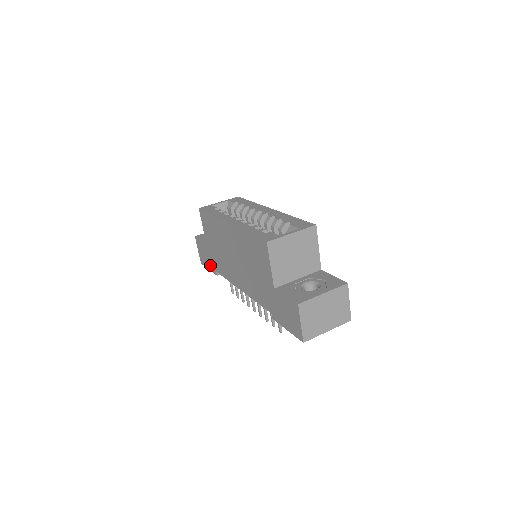
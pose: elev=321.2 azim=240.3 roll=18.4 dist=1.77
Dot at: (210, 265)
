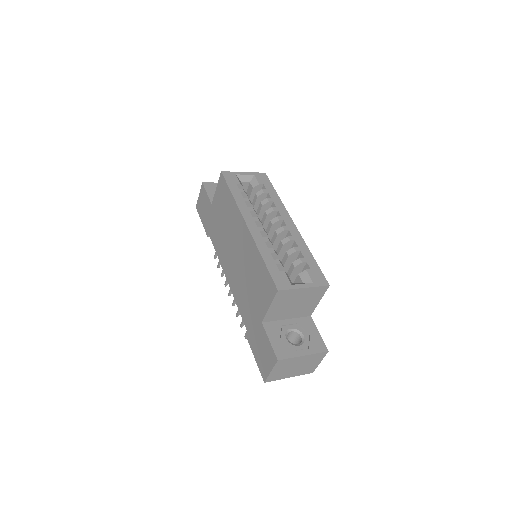
Dot at: (205, 222)
